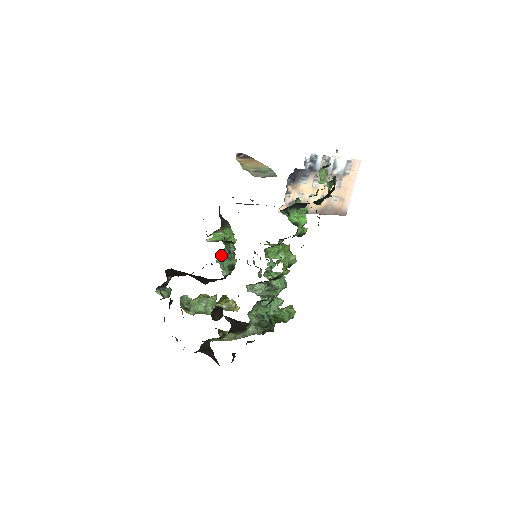
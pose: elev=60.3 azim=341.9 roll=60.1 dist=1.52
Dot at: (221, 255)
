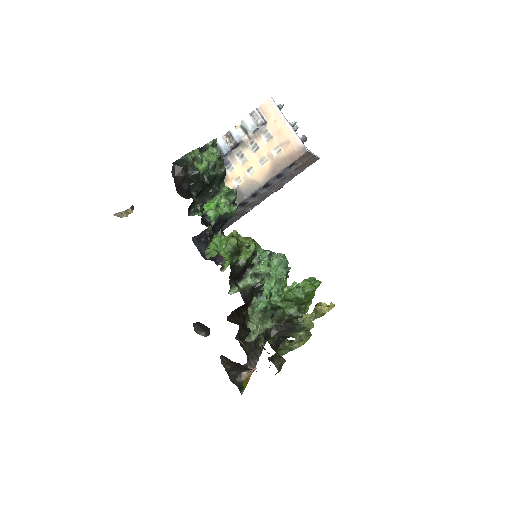
Dot at: occluded
